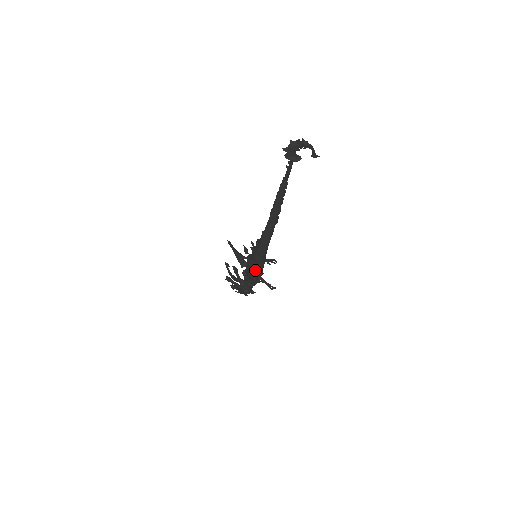
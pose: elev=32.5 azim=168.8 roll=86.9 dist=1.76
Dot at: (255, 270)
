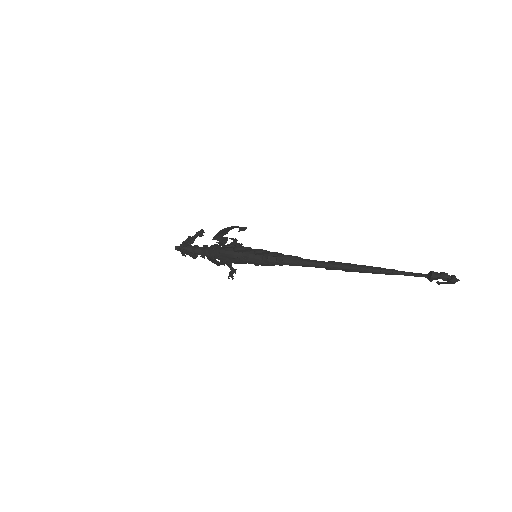
Dot at: (239, 263)
